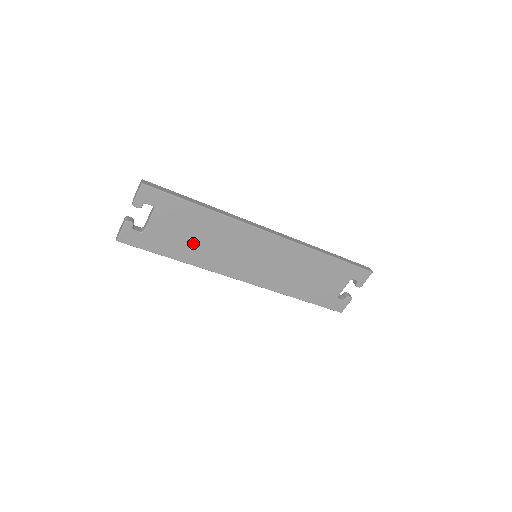
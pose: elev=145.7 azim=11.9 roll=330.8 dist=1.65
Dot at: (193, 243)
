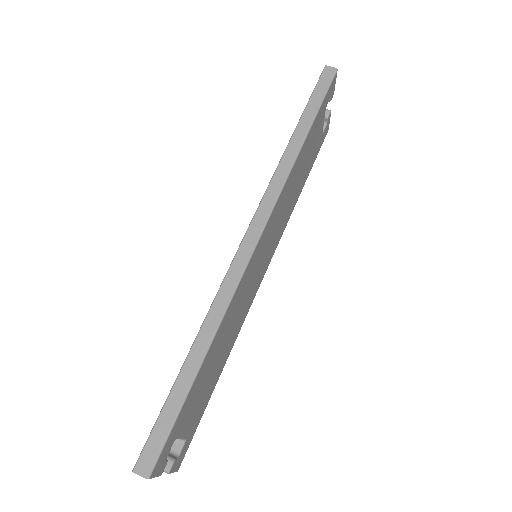
Dot at: (219, 361)
